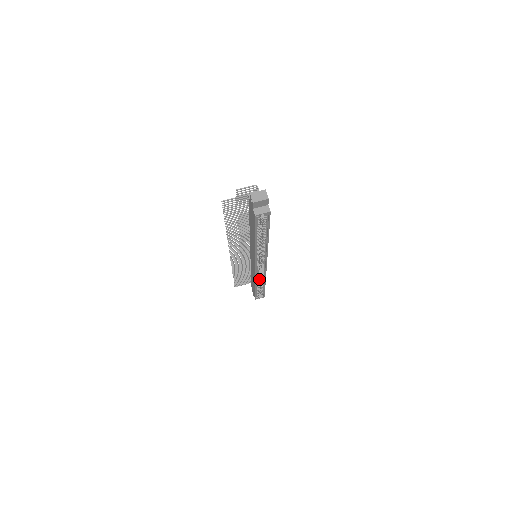
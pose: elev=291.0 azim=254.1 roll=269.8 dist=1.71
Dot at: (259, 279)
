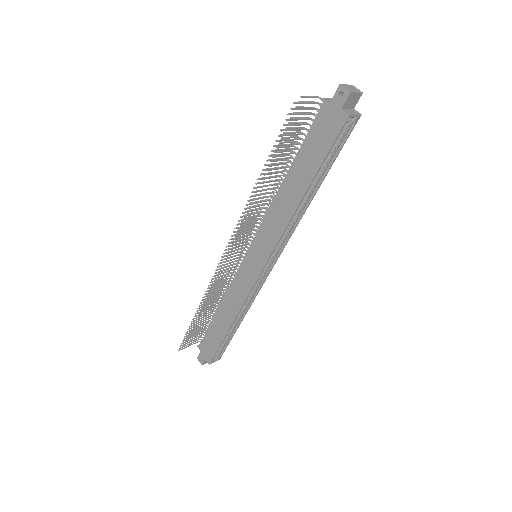
Dot at: occluded
